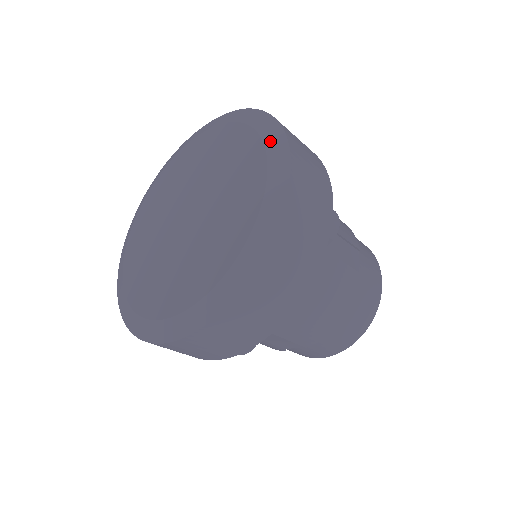
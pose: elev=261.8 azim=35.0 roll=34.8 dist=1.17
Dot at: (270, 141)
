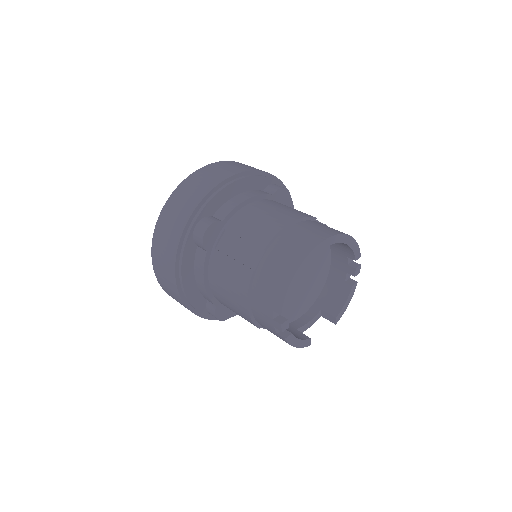
Dot at: occluded
